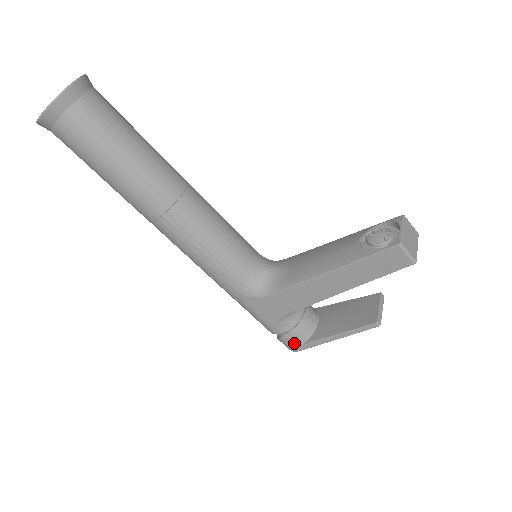
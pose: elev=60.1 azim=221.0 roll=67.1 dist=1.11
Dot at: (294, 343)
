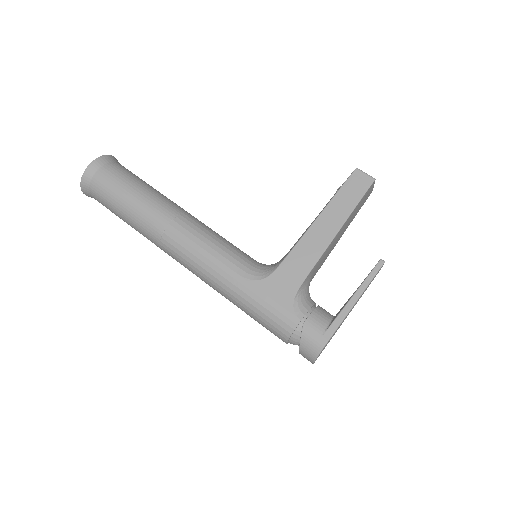
Dot at: (318, 331)
